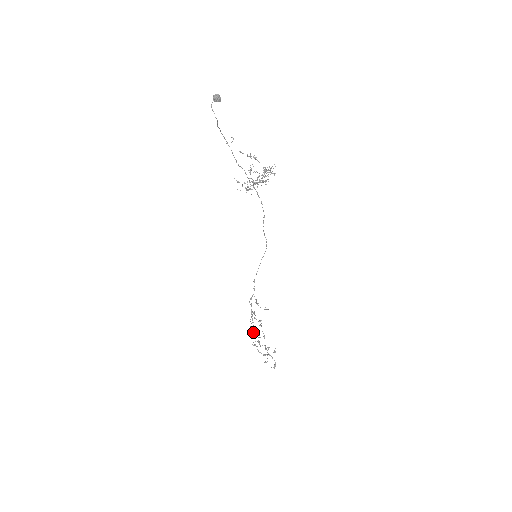
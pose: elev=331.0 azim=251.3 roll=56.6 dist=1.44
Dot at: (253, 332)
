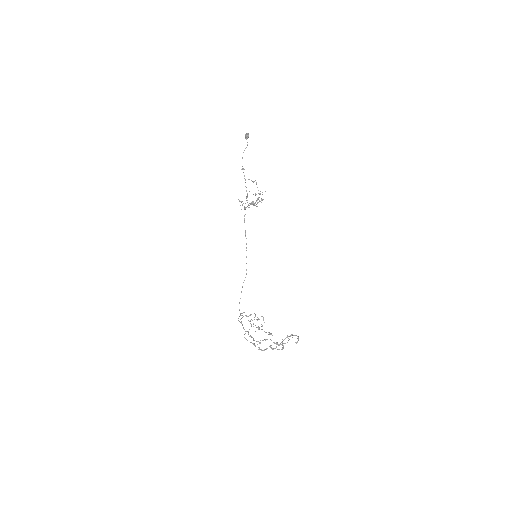
Dot at: (254, 340)
